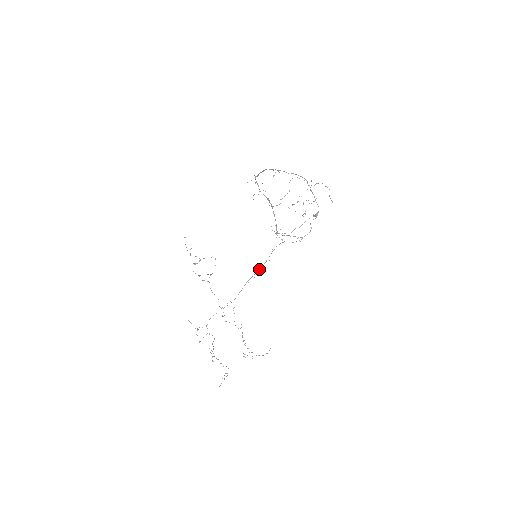
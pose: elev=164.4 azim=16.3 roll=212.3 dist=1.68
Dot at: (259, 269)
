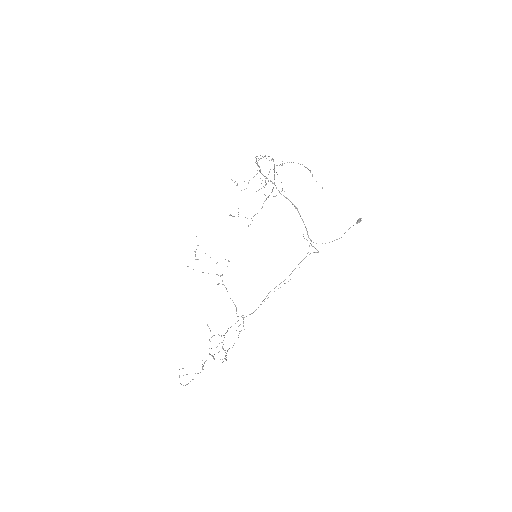
Dot at: (284, 280)
